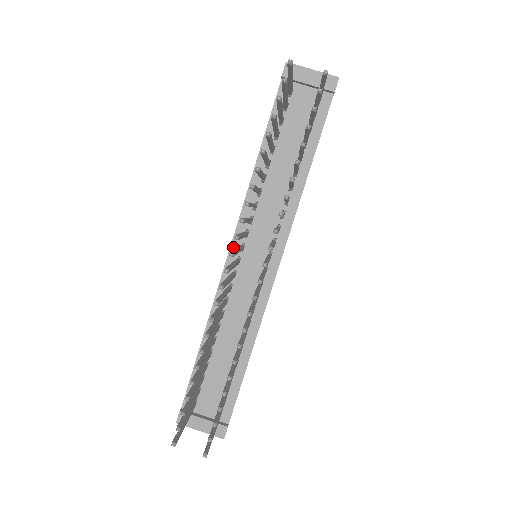
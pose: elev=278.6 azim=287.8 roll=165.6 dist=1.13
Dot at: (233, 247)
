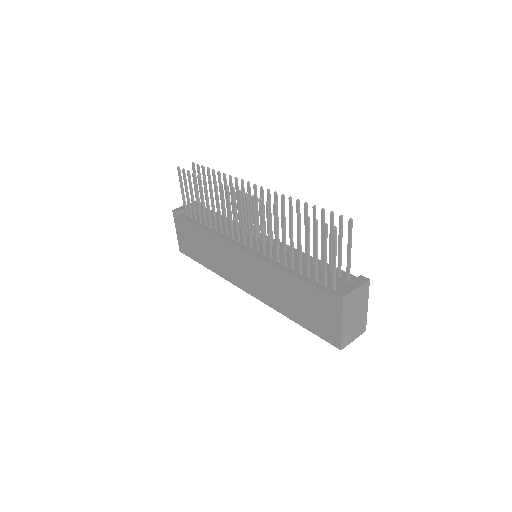
Dot at: (241, 247)
